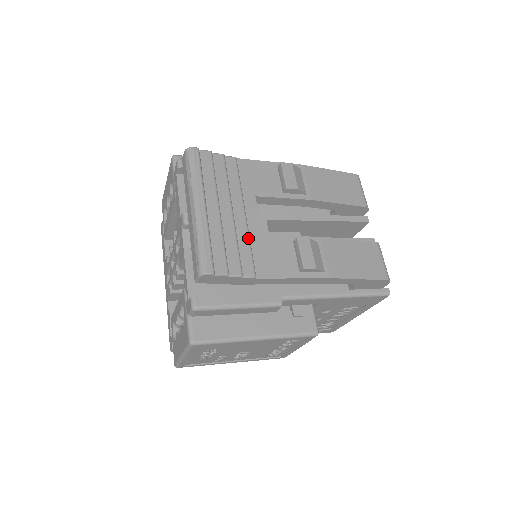
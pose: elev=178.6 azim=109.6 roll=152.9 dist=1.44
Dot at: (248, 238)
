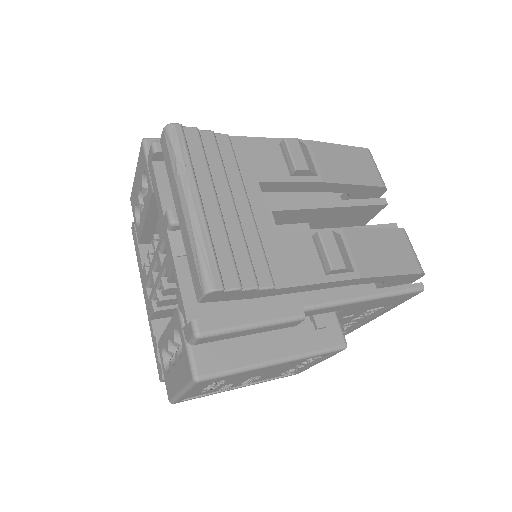
Dot at: (258, 237)
